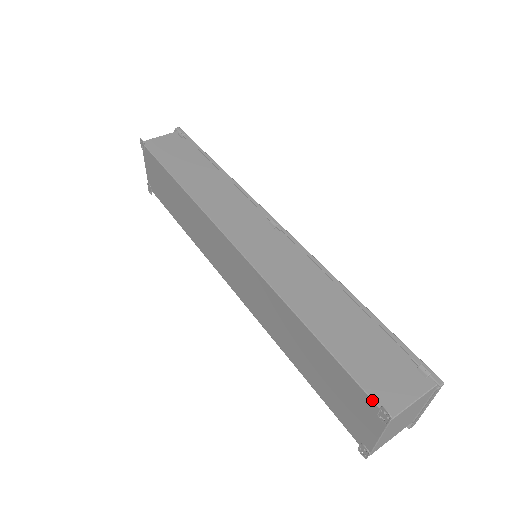
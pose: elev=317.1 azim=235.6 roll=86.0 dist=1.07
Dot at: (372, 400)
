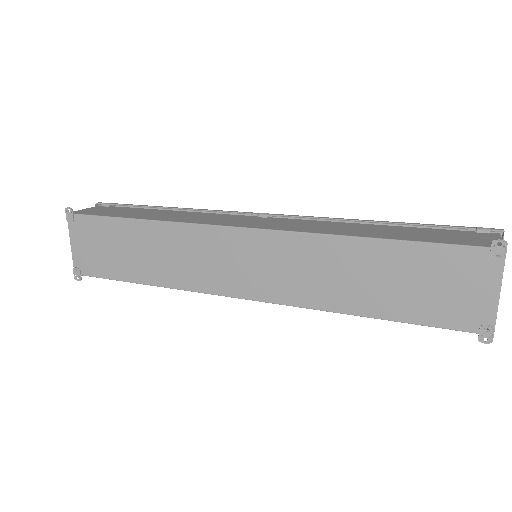
Dot at: (479, 246)
